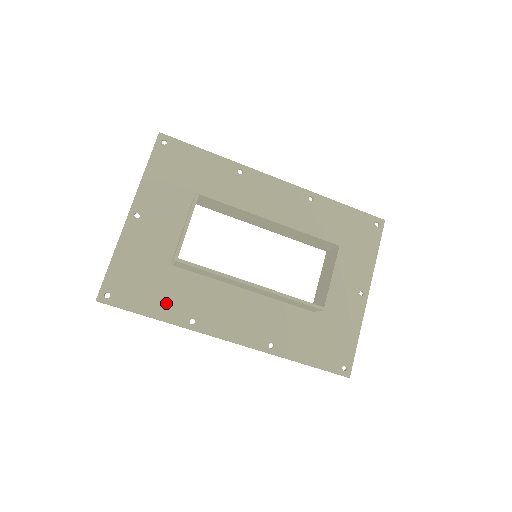
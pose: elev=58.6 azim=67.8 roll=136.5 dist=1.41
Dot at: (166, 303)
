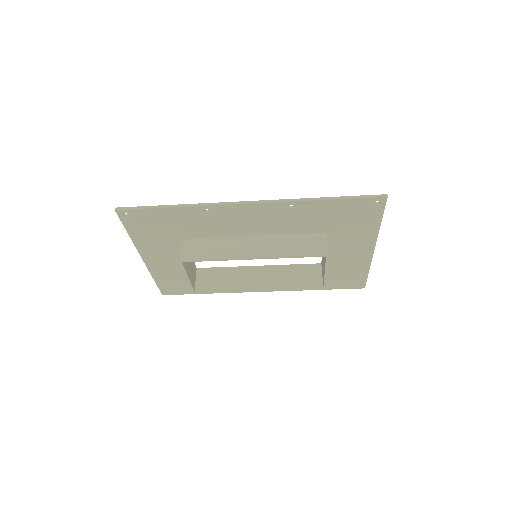
Dot at: occluded
